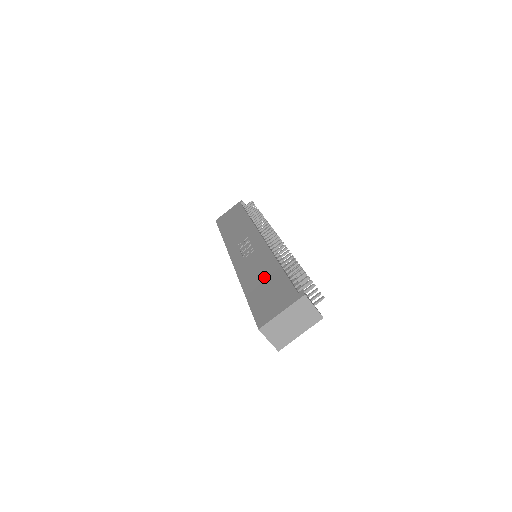
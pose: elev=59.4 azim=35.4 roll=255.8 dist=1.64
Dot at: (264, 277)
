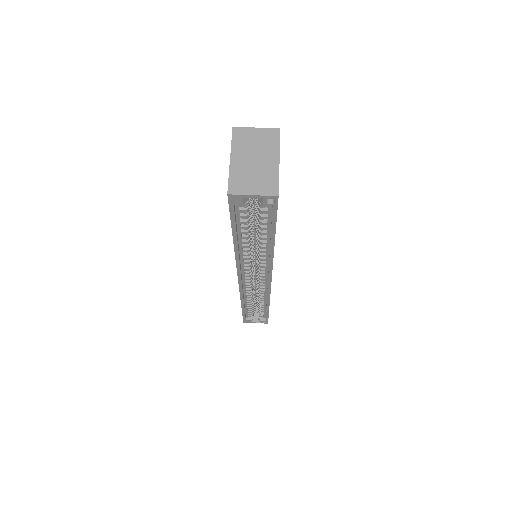
Dot at: occluded
